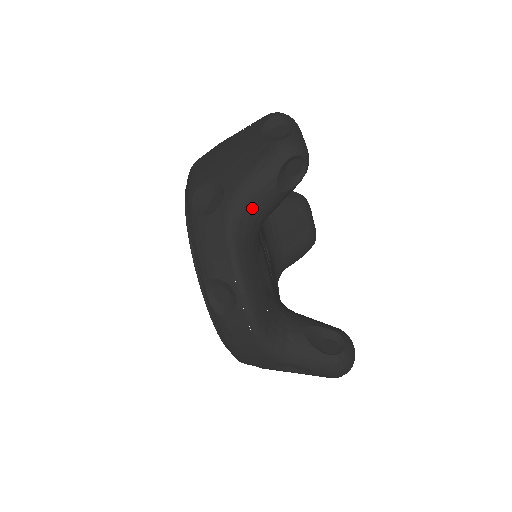
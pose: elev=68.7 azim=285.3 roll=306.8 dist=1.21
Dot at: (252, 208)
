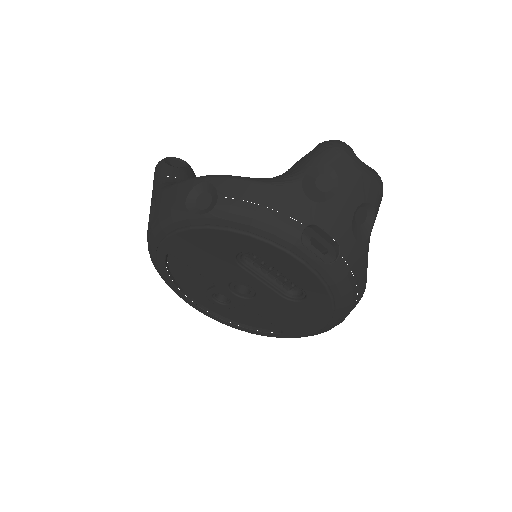
Dot at: (172, 181)
